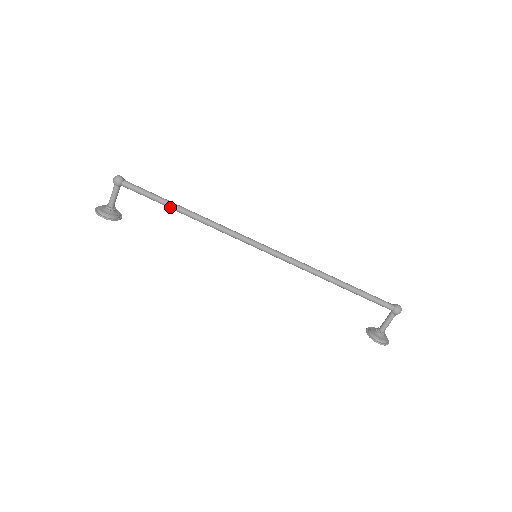
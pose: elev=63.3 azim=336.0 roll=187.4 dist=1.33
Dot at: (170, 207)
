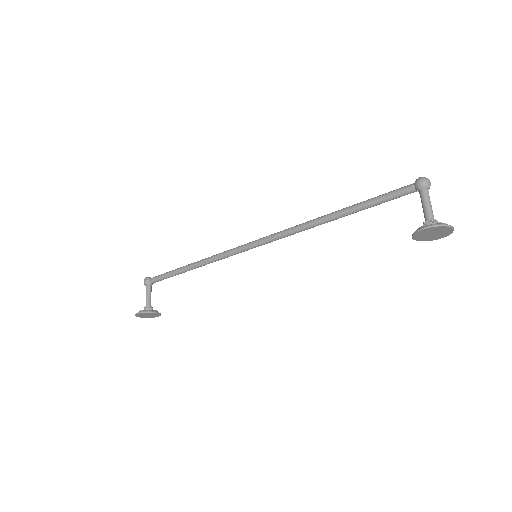
Dot at: (181, 270)
